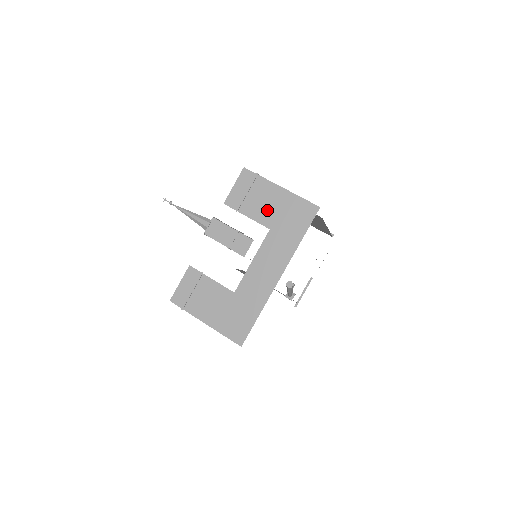
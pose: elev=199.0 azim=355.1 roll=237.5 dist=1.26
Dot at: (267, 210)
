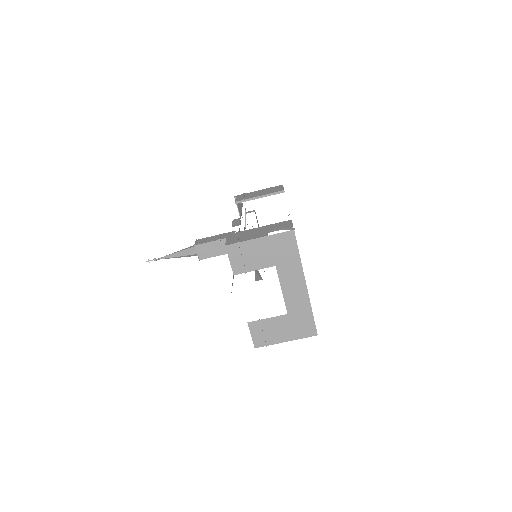
Dot at: (264, 257)
